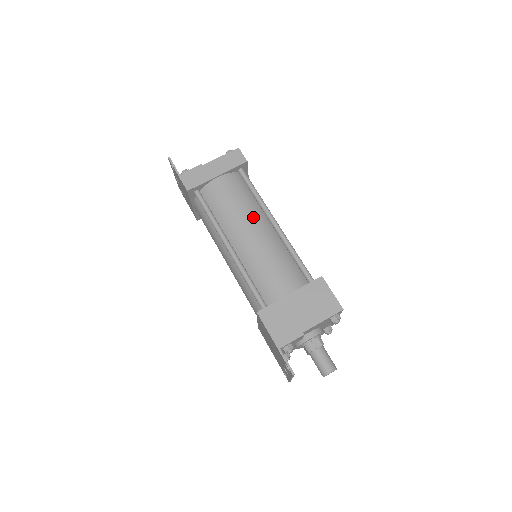
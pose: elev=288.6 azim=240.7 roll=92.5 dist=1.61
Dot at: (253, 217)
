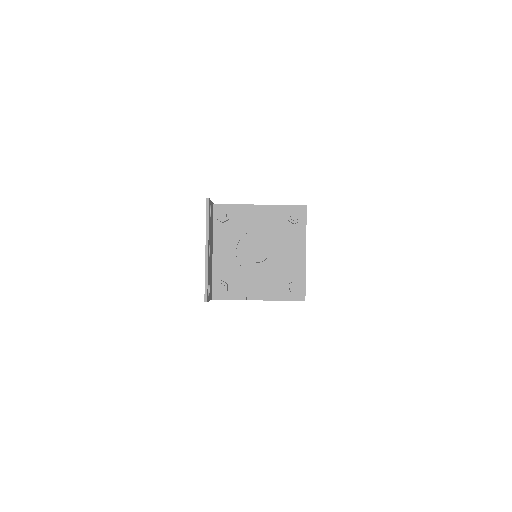
Dot at: occluded
